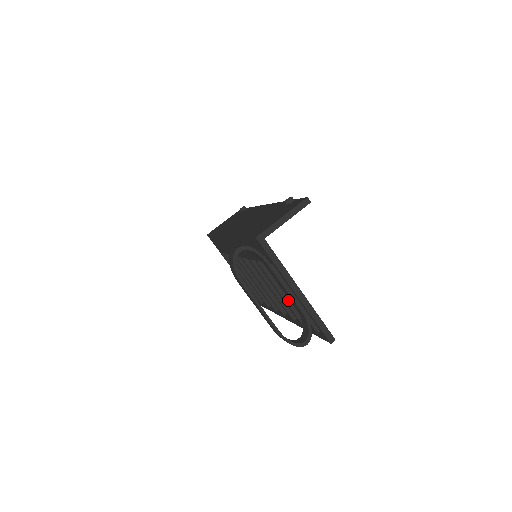
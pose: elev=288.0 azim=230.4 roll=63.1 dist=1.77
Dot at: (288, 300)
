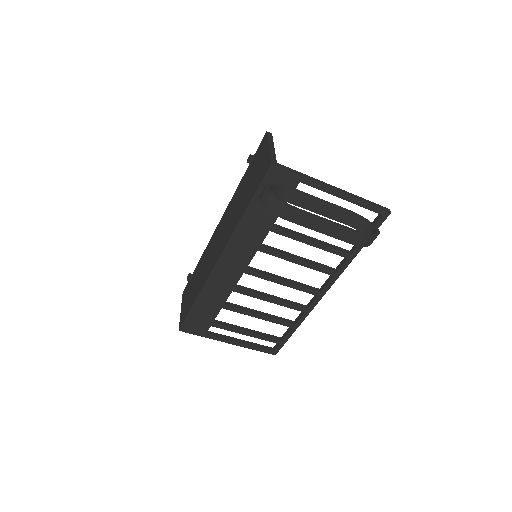
Dot at: (321, 242)
